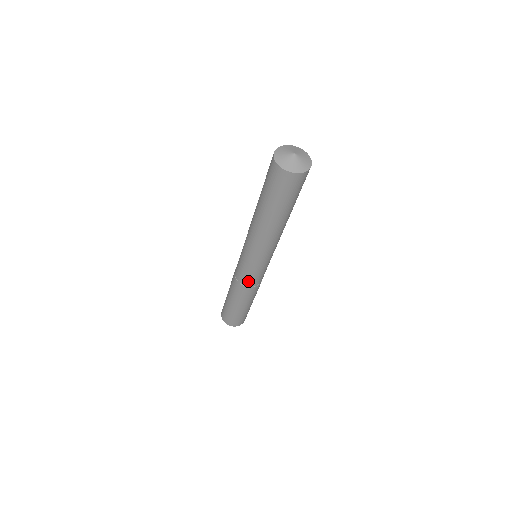
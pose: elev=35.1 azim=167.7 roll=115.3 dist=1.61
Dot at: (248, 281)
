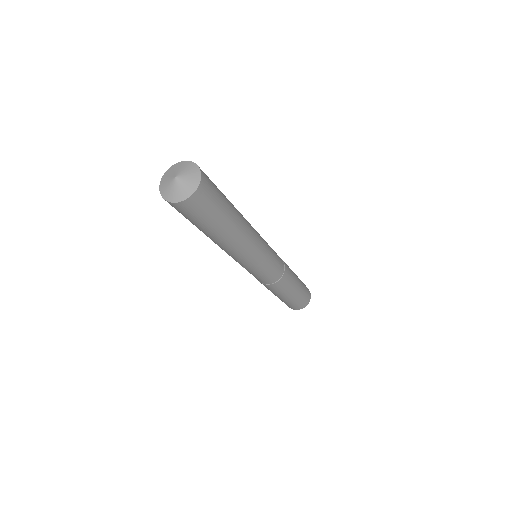
Dot at: (276, 275)
